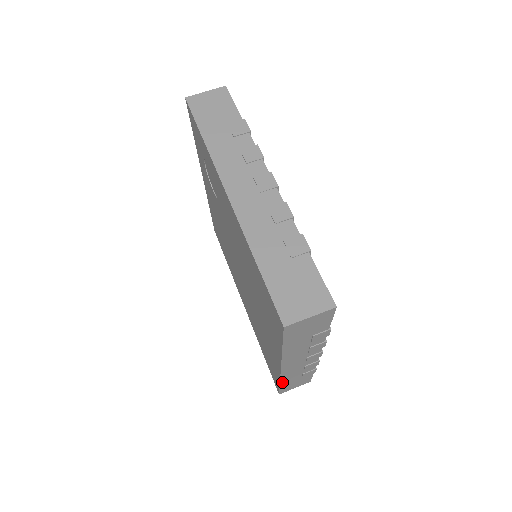
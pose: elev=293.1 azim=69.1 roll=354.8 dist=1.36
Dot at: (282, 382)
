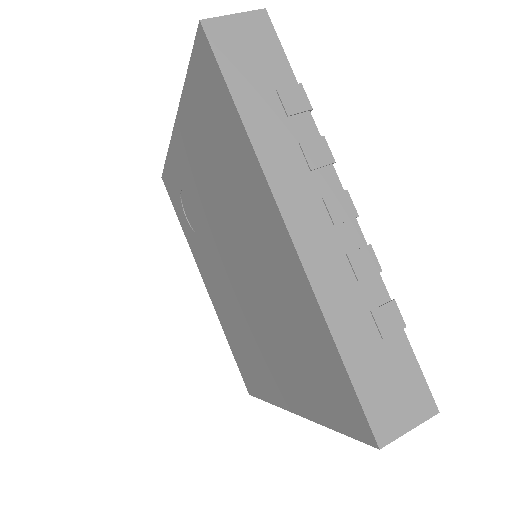
Dot at: (336, 335)
